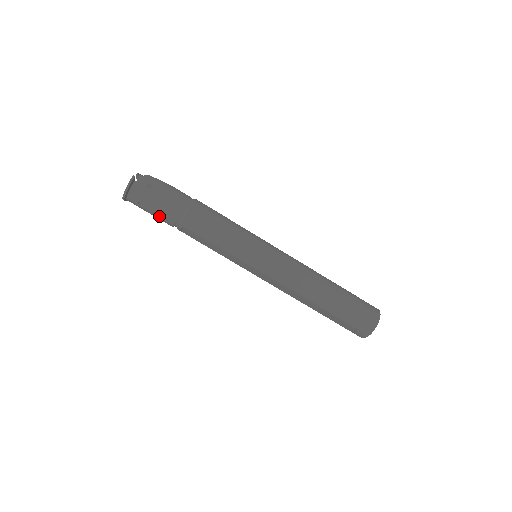
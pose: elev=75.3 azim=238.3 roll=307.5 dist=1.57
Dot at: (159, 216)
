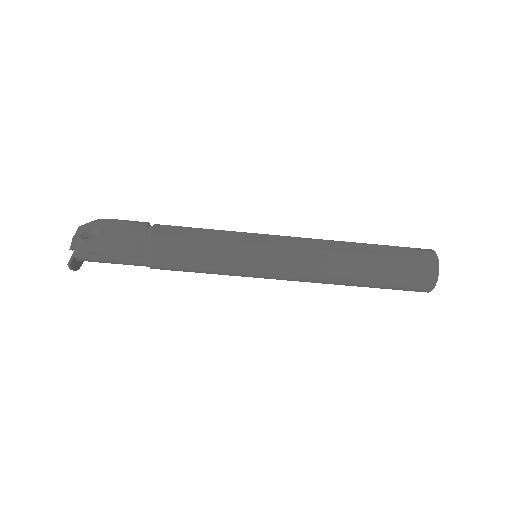
Dot at: occluded
